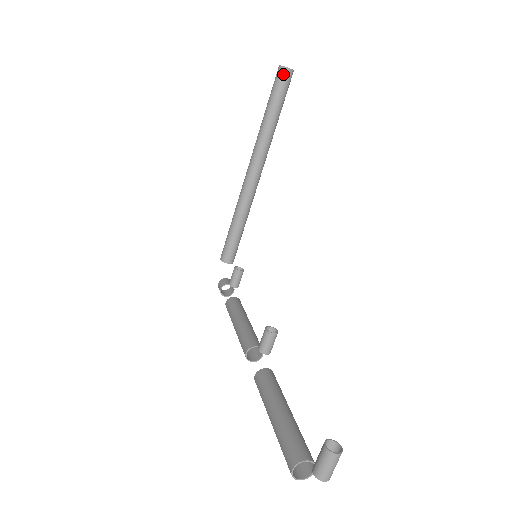
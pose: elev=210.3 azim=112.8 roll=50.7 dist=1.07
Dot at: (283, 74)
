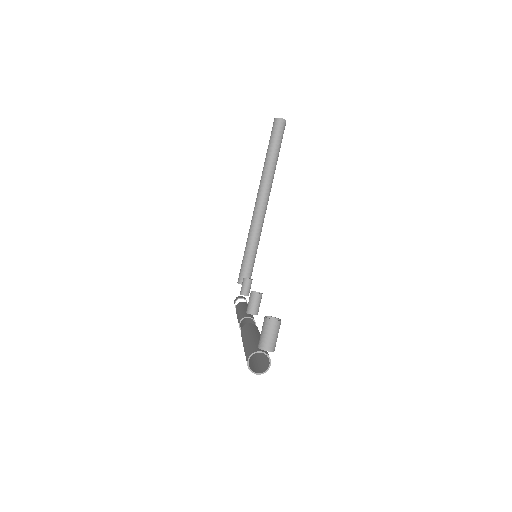
Dot at: (277, 123)
